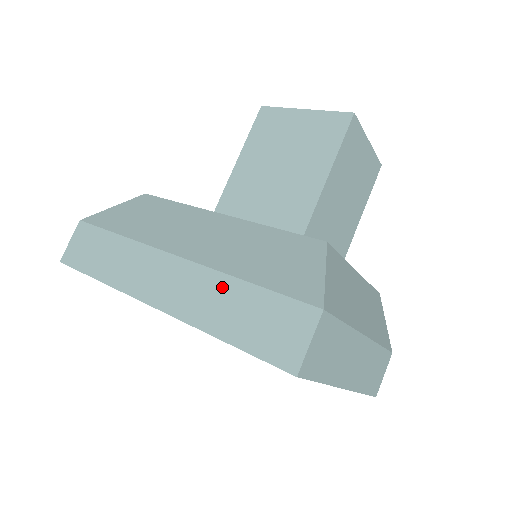
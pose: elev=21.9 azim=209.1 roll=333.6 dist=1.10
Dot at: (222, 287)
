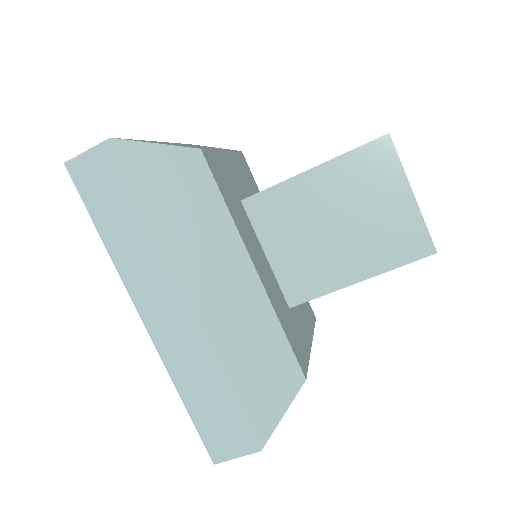
Dot at: (209, 369)
